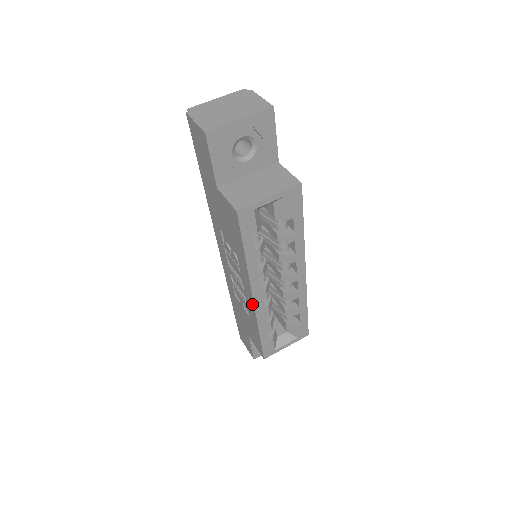
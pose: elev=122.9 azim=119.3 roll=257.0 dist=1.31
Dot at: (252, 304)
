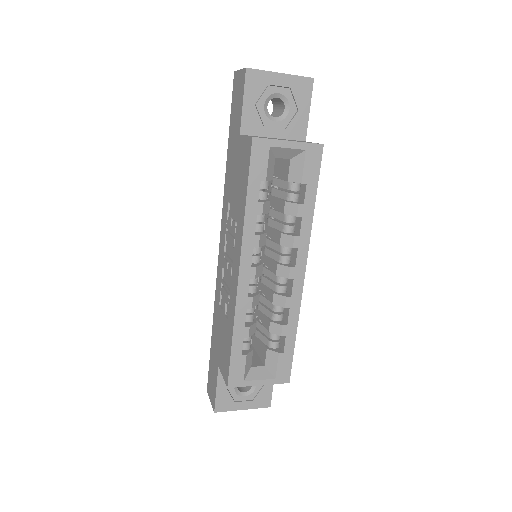
Dot at: (236, 285)
